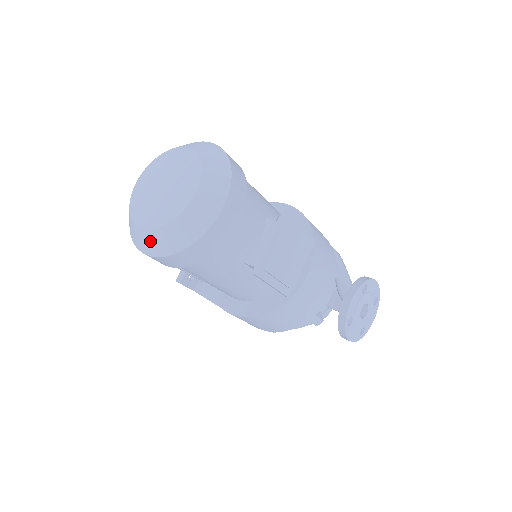
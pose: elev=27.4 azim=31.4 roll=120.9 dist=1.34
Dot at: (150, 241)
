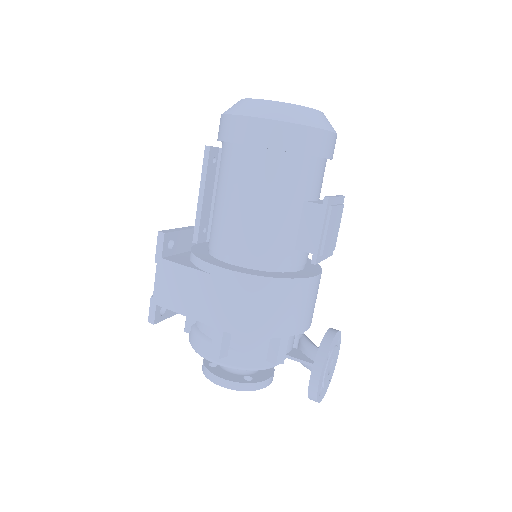
Dot at: (271, 108)
